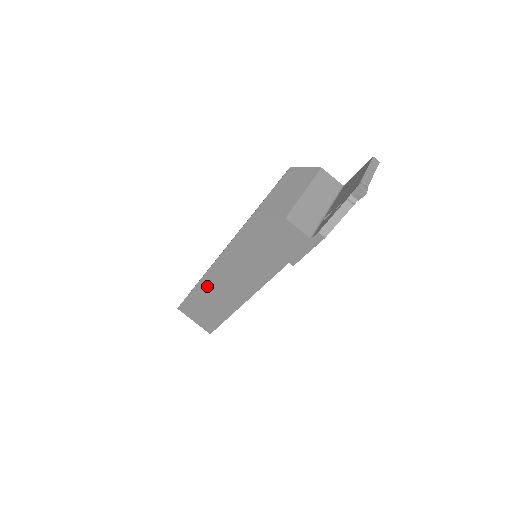
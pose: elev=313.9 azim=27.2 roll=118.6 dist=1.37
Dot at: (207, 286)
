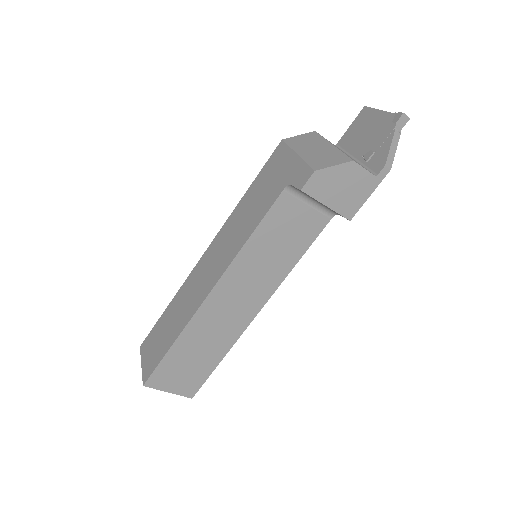
Dot at: (202, 321)
